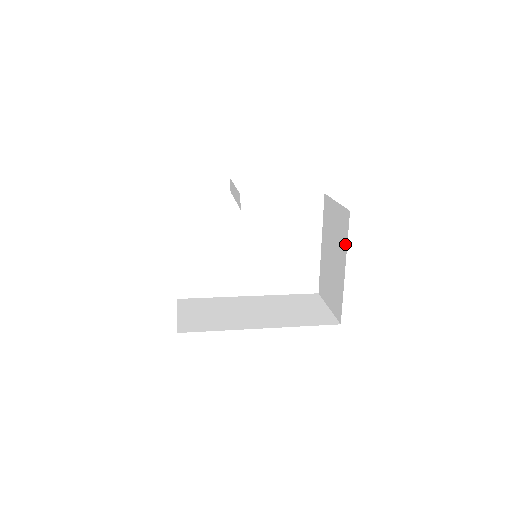
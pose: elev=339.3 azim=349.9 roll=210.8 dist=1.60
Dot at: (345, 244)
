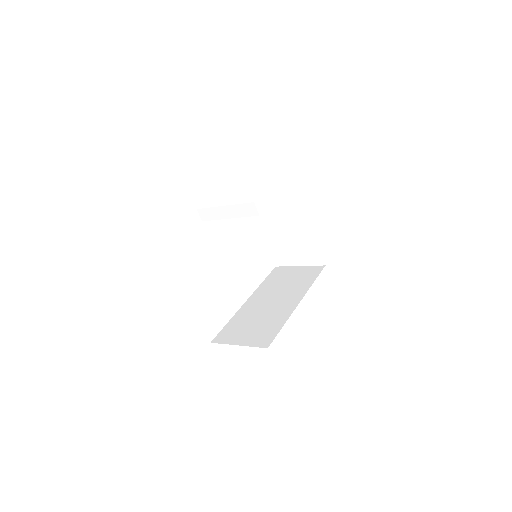
Dot at: (304, 206)
